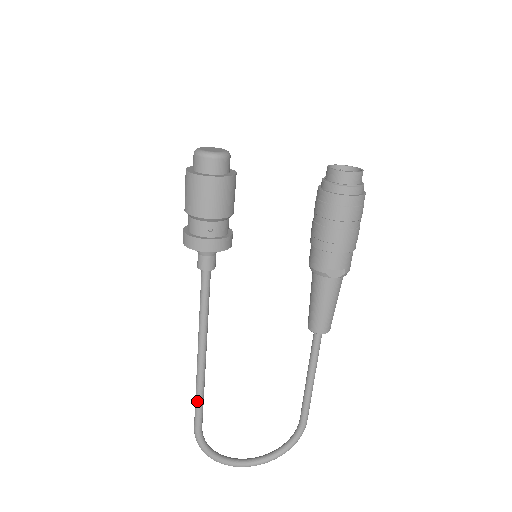
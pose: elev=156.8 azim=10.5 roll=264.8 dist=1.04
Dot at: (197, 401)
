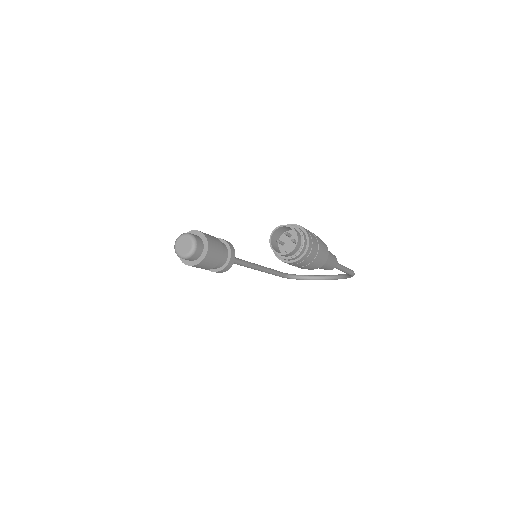
Dot at: (273, 274)
